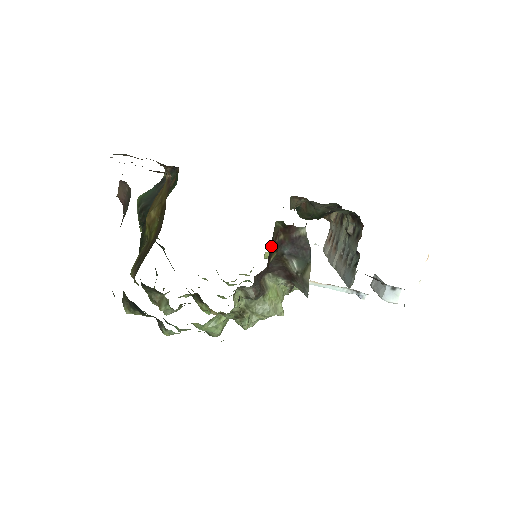
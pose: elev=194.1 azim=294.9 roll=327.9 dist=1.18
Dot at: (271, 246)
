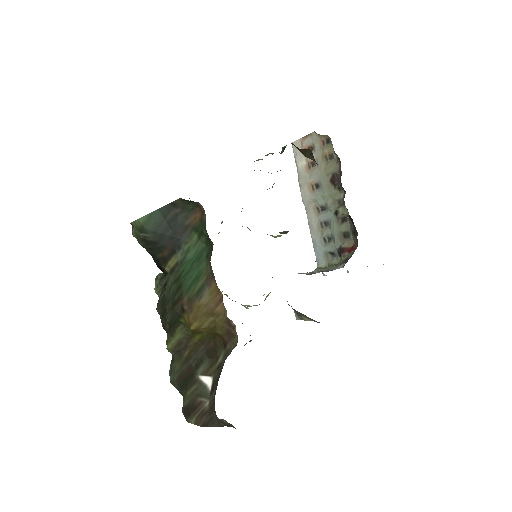
Dot at: occluded
